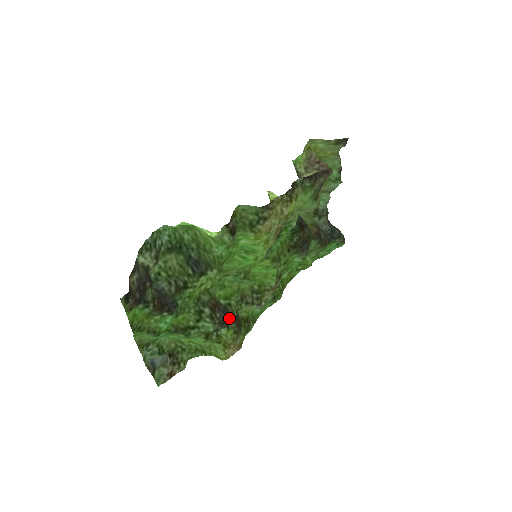
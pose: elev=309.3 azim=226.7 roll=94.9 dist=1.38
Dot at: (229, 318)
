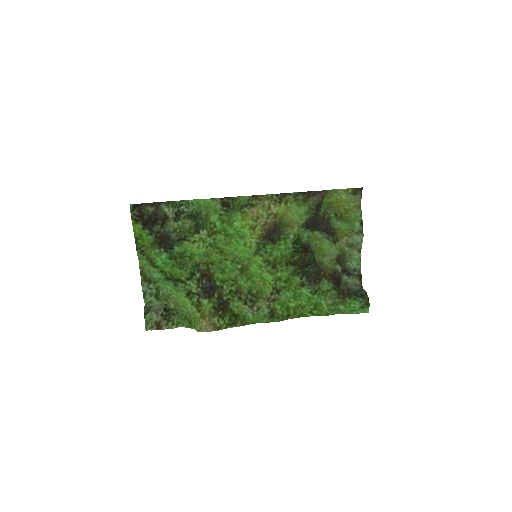
Dot at: (214, 293)
